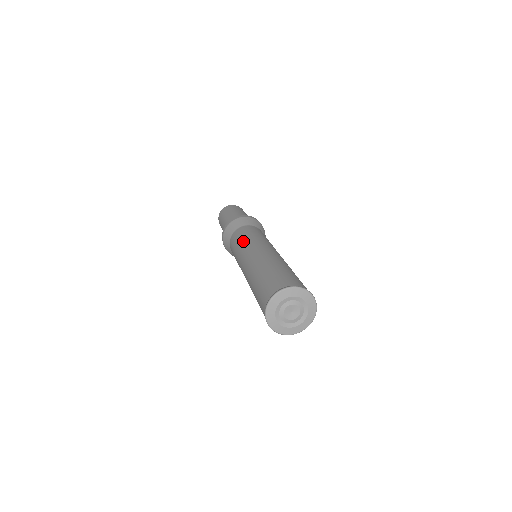
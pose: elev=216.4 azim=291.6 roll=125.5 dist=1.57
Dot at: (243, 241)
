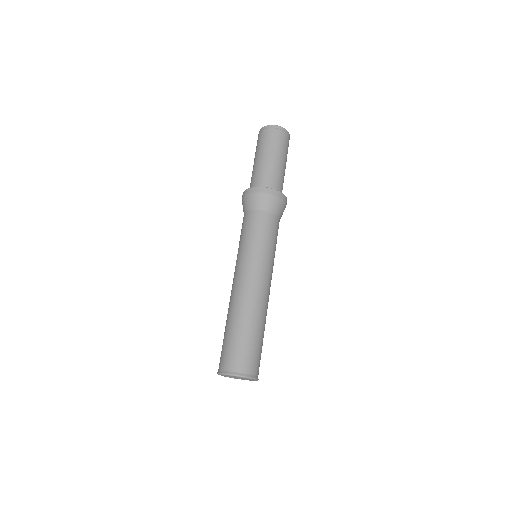
Dot at: occluded
